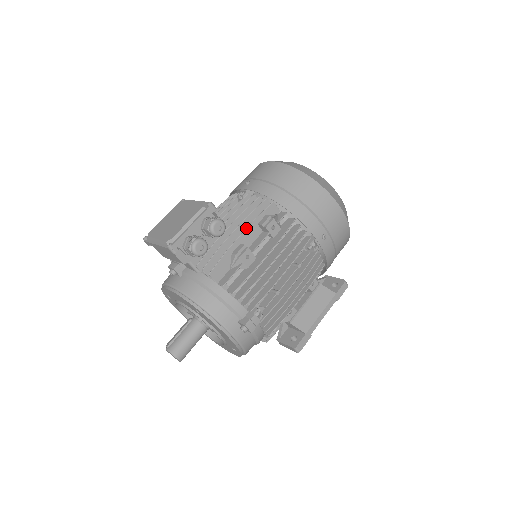
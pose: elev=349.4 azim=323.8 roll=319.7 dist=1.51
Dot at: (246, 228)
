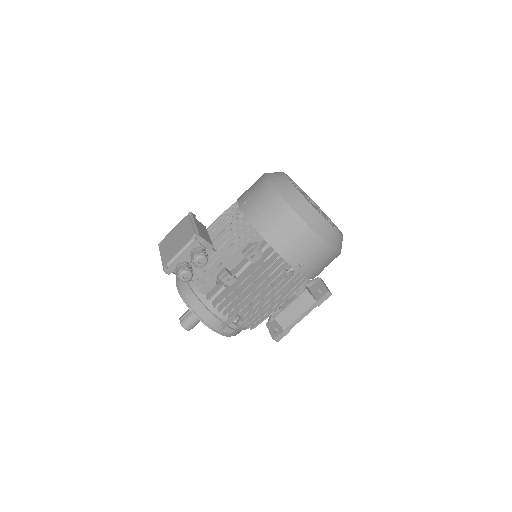
Dot at: (230, 255)
